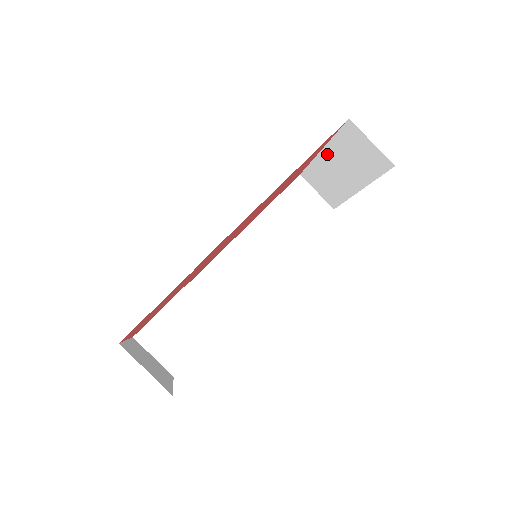
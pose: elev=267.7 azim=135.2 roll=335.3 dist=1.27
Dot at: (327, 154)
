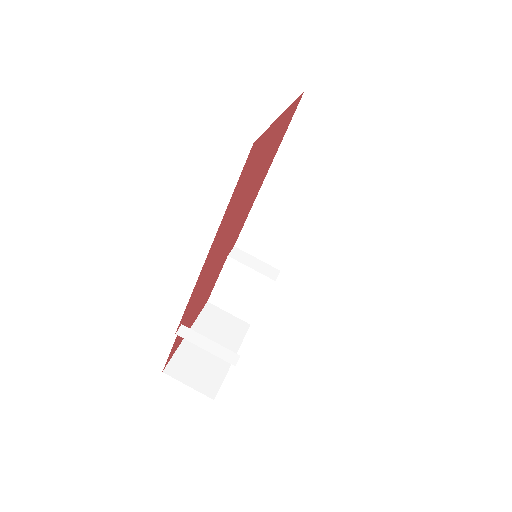
Dot at: occluded
